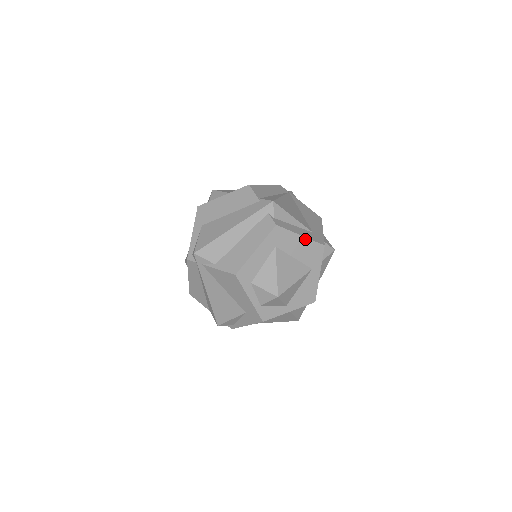
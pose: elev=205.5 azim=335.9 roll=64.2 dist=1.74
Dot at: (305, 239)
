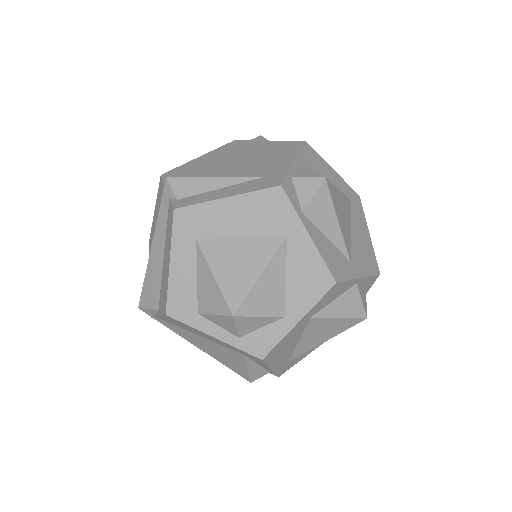
Dot at: (237, 198)
